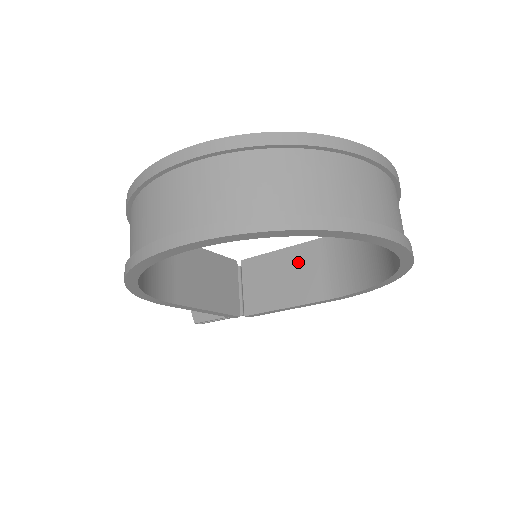
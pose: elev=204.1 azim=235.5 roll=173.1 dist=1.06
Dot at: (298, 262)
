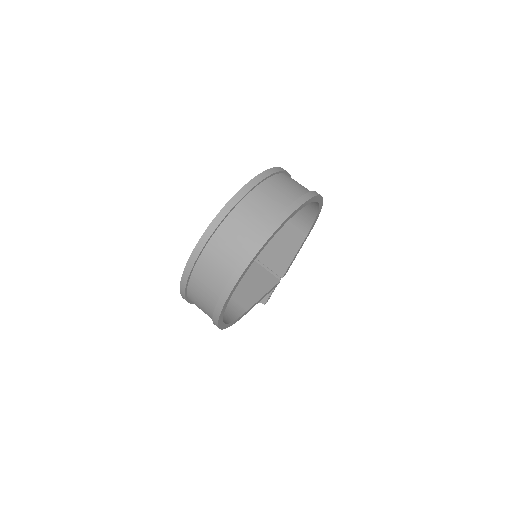
Dot at: occluded
